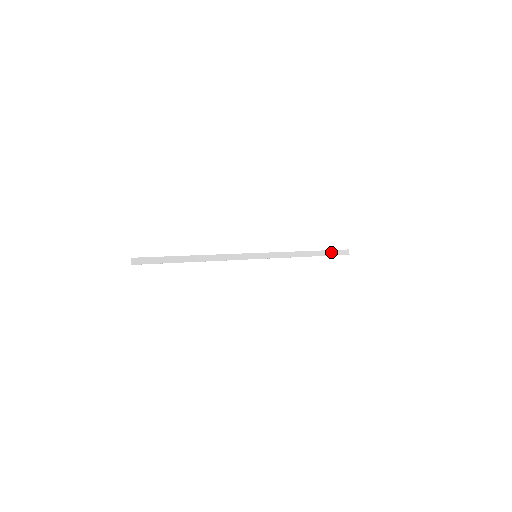
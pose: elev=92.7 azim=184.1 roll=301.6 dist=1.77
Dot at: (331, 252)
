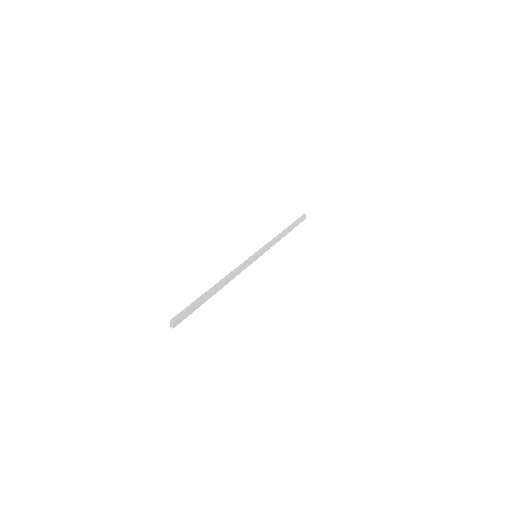
Dot at: (297, 223)
